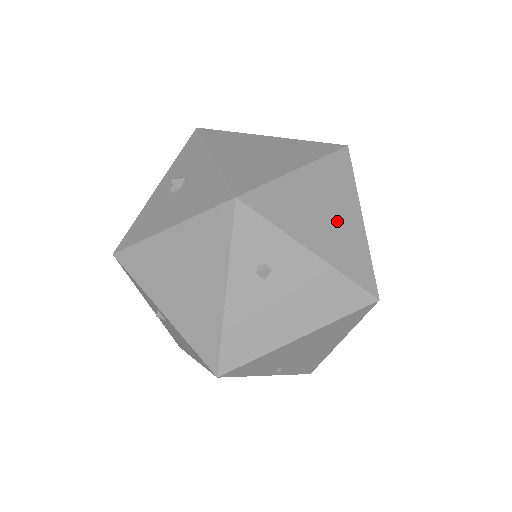
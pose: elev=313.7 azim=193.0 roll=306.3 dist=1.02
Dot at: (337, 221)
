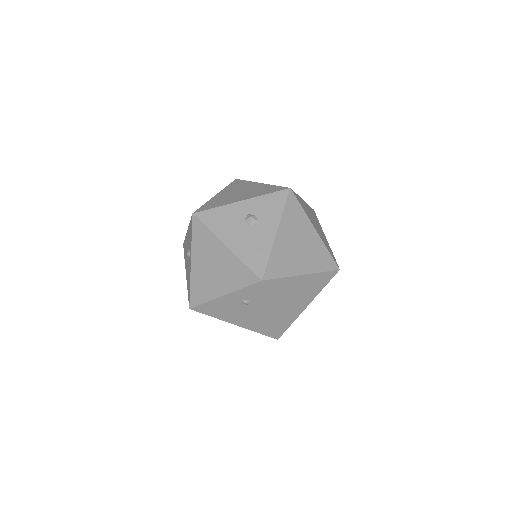
Dot at: (295, 303)
